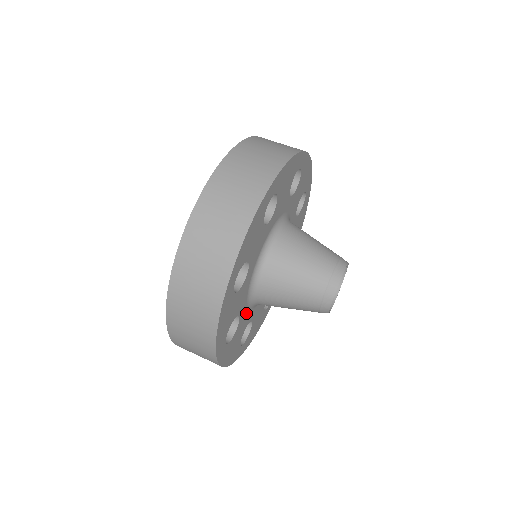
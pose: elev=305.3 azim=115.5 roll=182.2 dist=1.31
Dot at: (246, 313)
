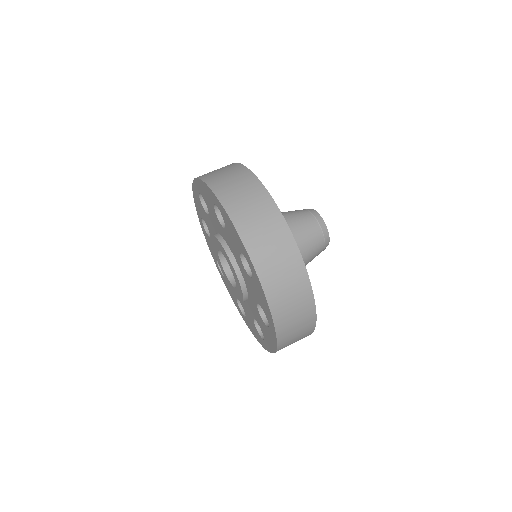
Dot at: occluded
